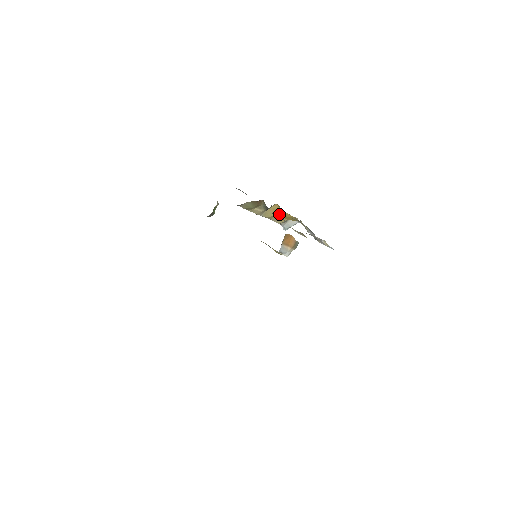
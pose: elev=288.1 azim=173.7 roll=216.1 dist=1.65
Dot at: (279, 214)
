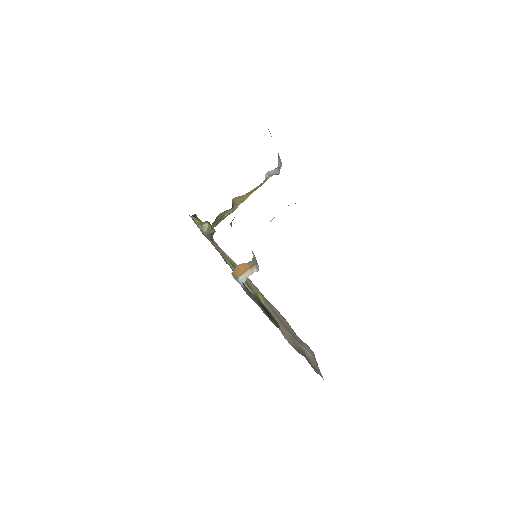
Dot at: (249, 192)
